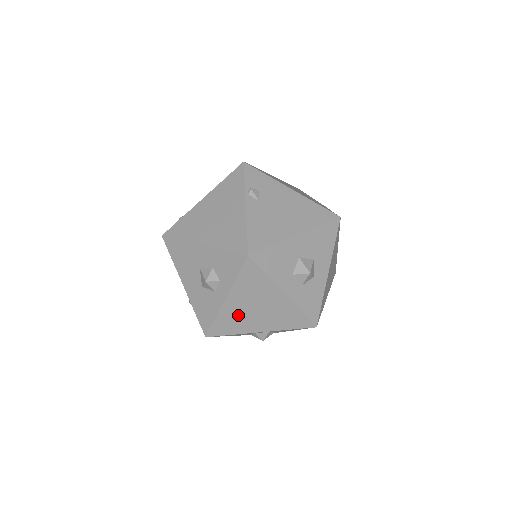
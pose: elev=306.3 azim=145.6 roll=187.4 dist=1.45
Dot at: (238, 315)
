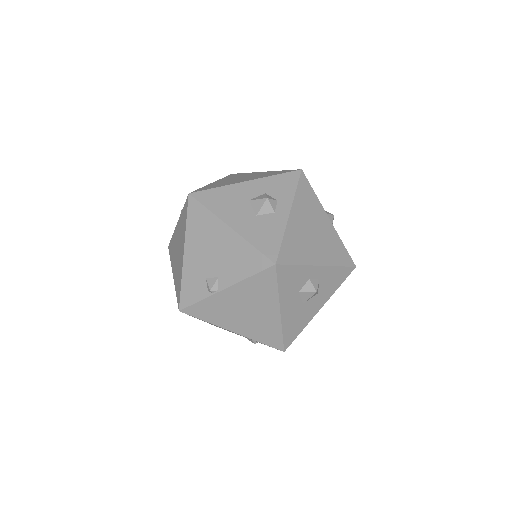
Dot at: (300, 237)
